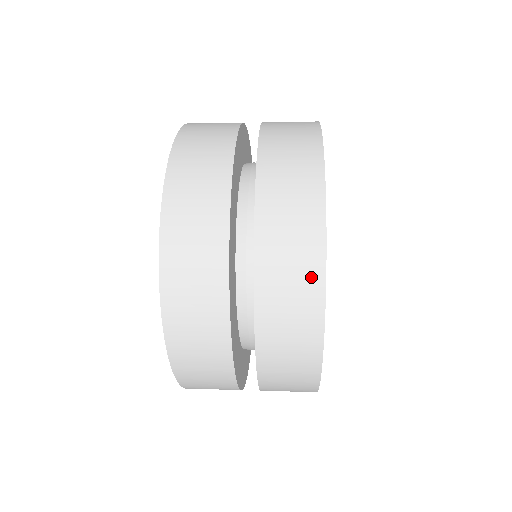
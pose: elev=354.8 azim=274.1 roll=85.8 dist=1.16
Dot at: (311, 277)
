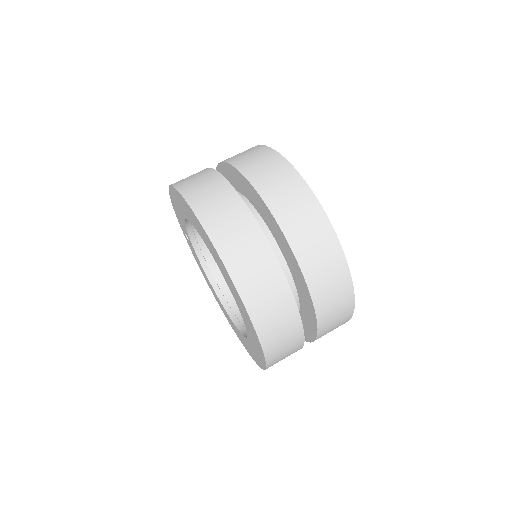
Dot at: (346, 296)
